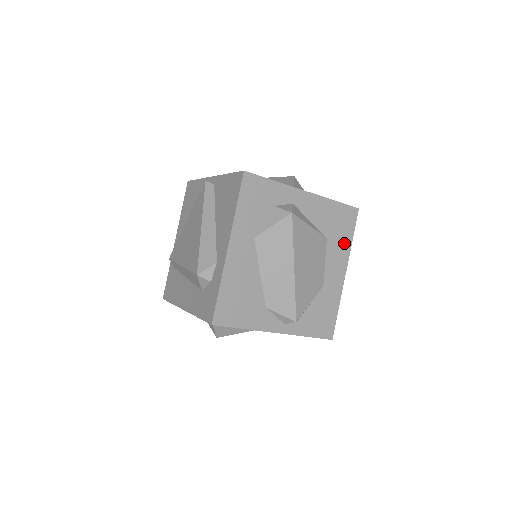
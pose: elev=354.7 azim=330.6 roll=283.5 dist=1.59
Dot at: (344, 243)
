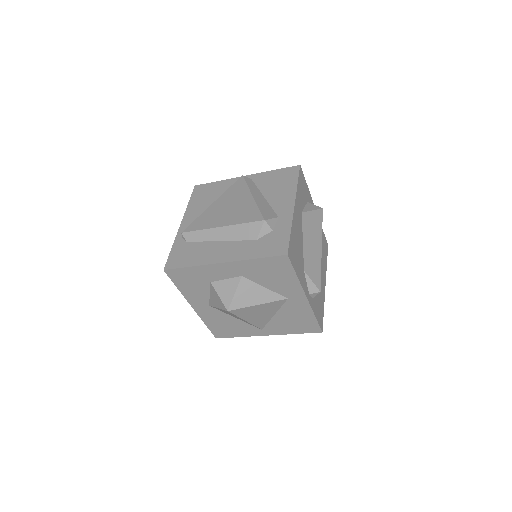
Dot at: (325, 262)
